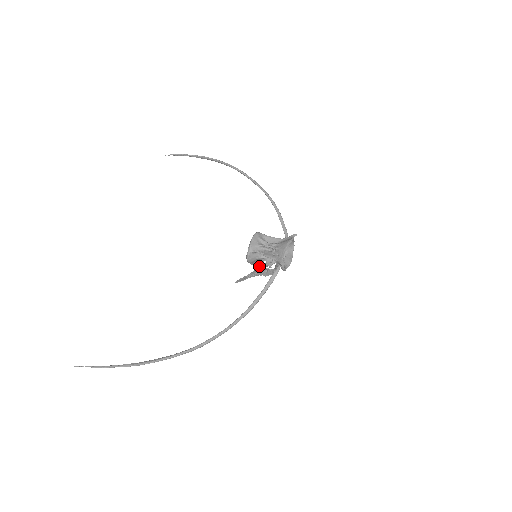
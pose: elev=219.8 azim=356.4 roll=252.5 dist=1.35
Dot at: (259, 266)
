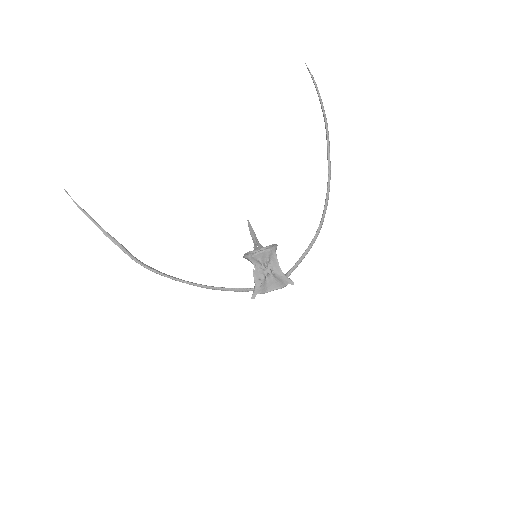
Dot at: occluded
